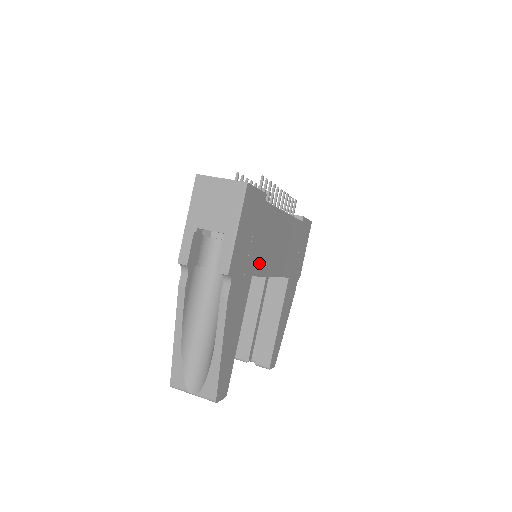
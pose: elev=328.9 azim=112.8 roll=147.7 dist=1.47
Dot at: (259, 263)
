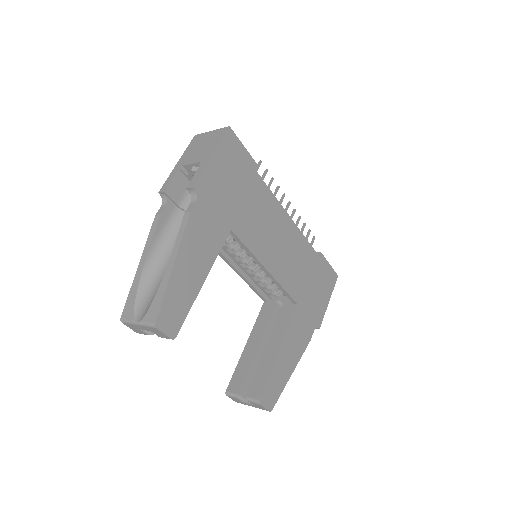
Dot at: (244, 228)
